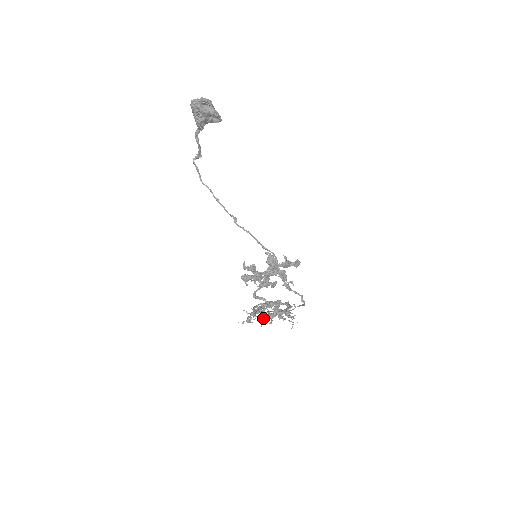
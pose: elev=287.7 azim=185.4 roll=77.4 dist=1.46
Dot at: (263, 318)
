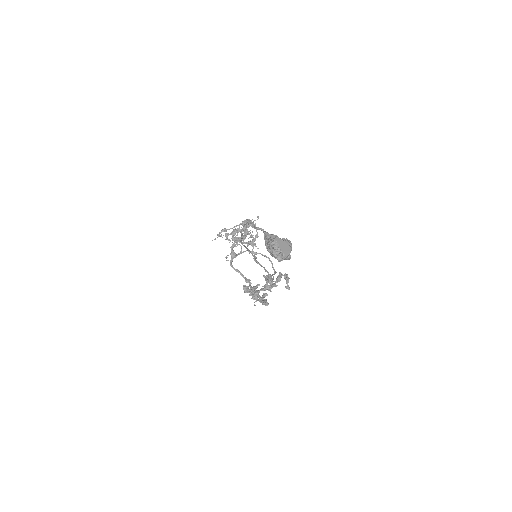
Dot at: occluded
